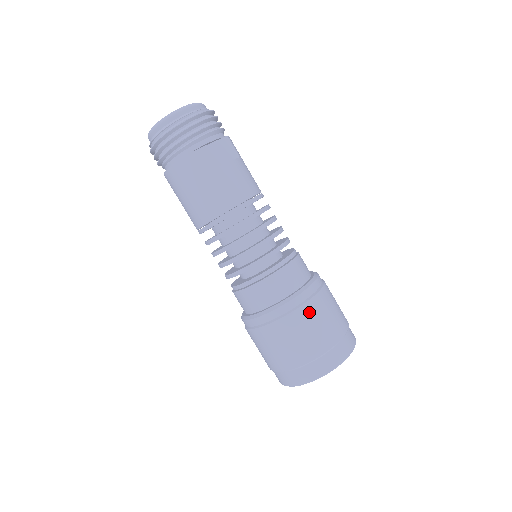
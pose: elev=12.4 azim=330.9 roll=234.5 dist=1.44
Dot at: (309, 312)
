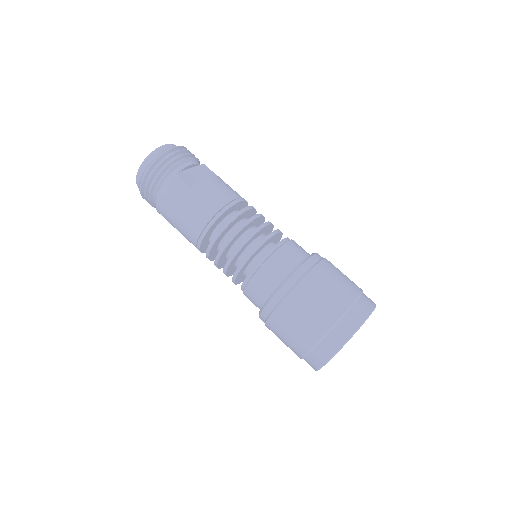
Dot at: (321, 273)
